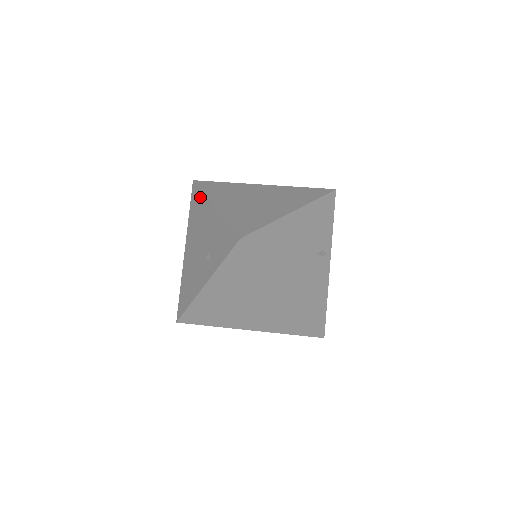
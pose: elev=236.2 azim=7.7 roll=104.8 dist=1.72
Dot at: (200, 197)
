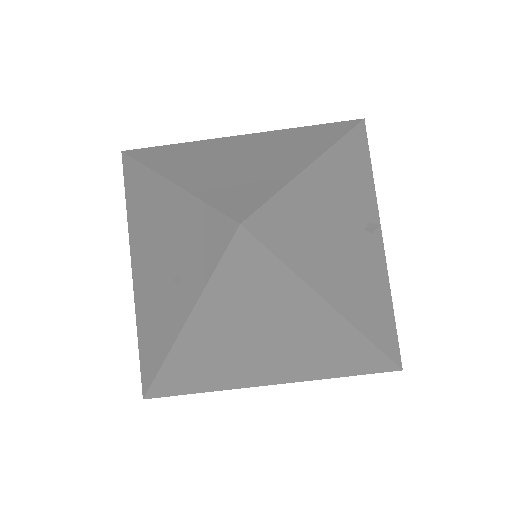
Dot at: (138, 173)
